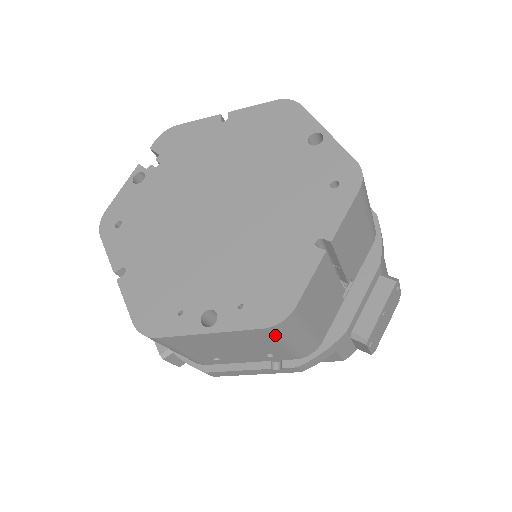
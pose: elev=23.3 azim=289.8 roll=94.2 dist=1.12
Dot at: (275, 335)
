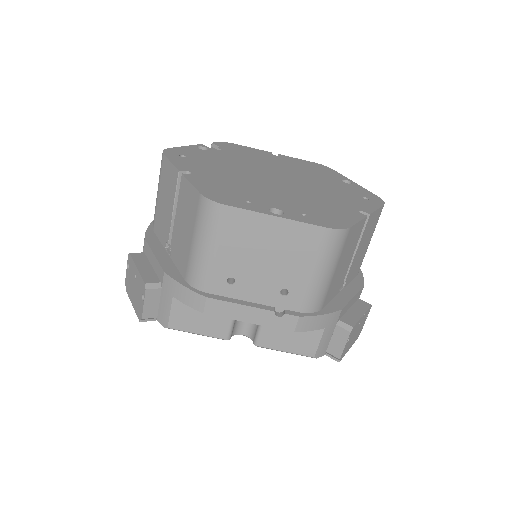
Dot at: (323, 247)
